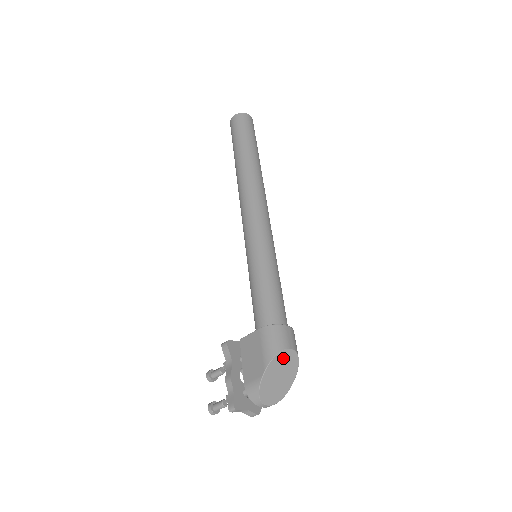
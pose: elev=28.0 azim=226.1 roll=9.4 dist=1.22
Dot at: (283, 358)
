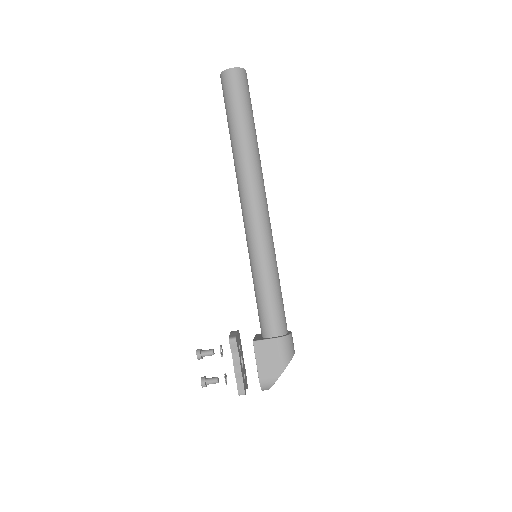
Dot at: occluded
